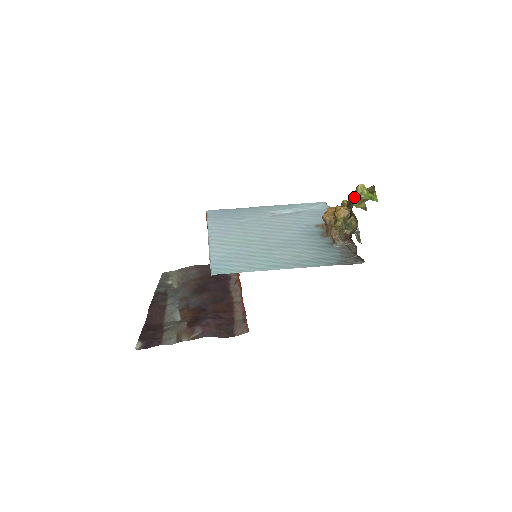
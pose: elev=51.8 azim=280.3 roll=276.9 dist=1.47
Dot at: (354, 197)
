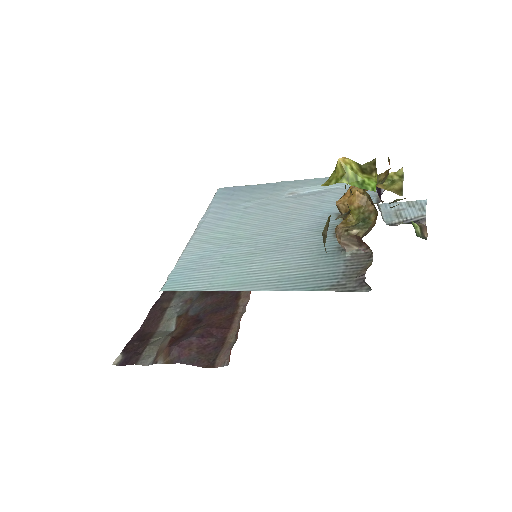
Dot at: (329, 183)
